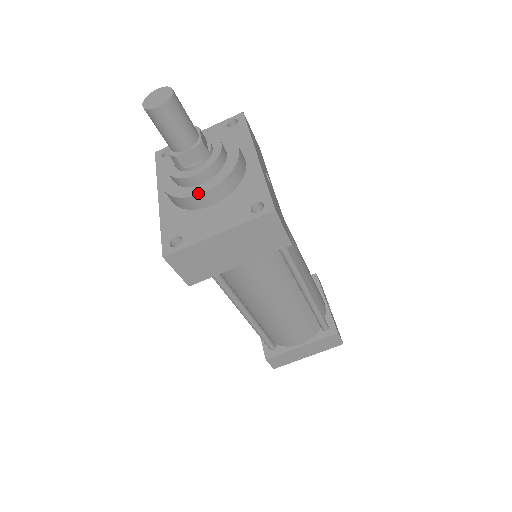
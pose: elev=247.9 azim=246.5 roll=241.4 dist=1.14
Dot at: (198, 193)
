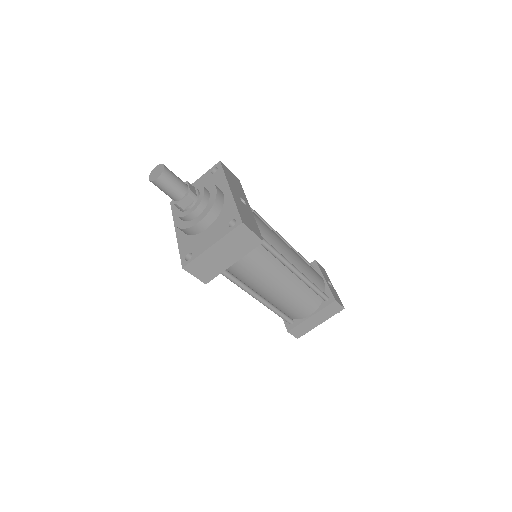
Dot at: (195, 223)
